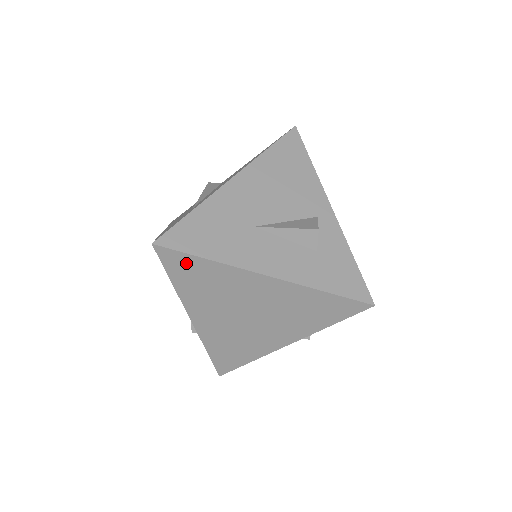
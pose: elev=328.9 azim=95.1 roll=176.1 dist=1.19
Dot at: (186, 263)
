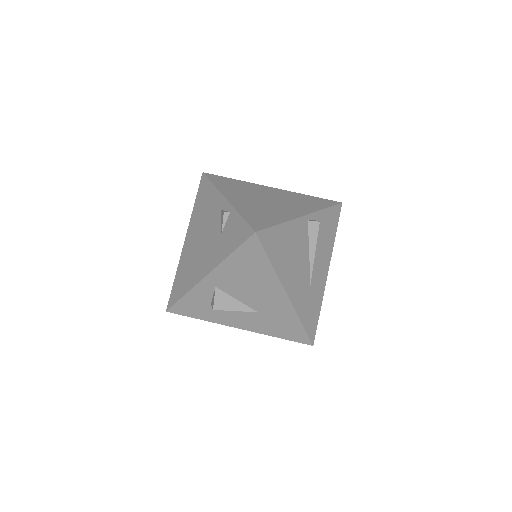
Dot at: (222, 179)
